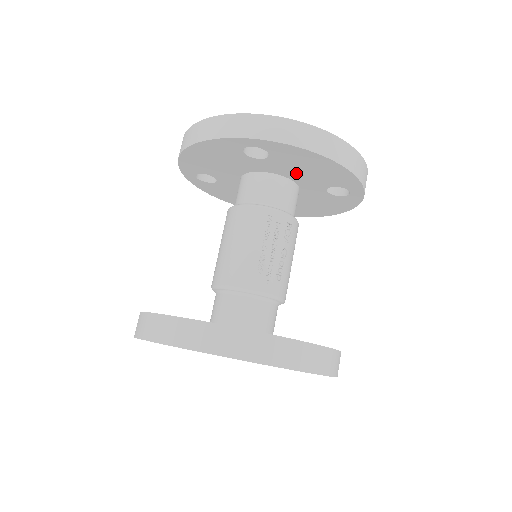
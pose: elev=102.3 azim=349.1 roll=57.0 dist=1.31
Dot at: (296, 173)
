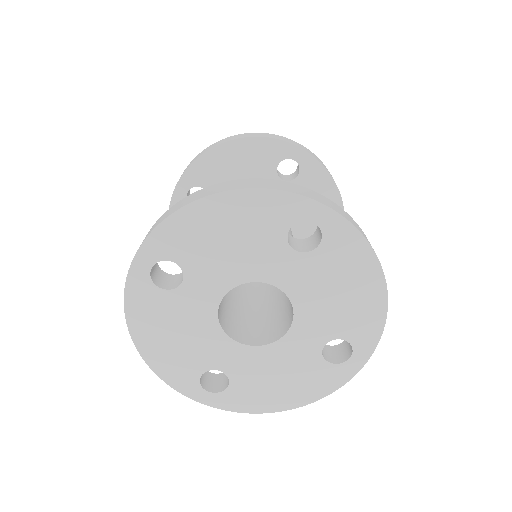
Dot at: occluded
